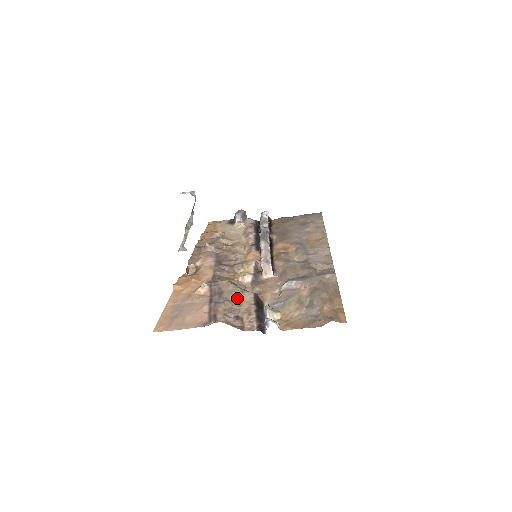
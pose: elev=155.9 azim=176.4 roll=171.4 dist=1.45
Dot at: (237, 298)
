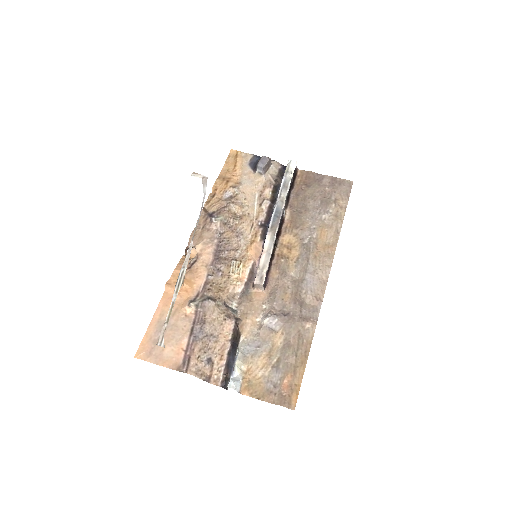
Dot at: (217, 328)
